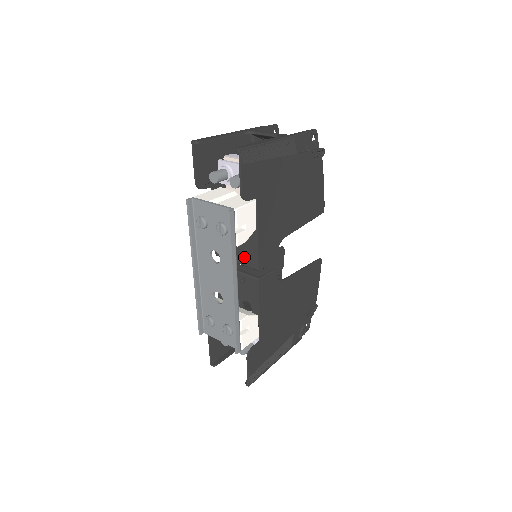
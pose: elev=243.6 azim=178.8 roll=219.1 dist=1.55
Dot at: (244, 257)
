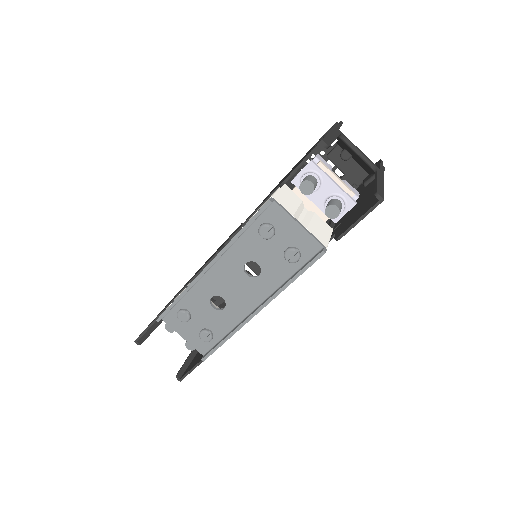
Dot at: occluded
